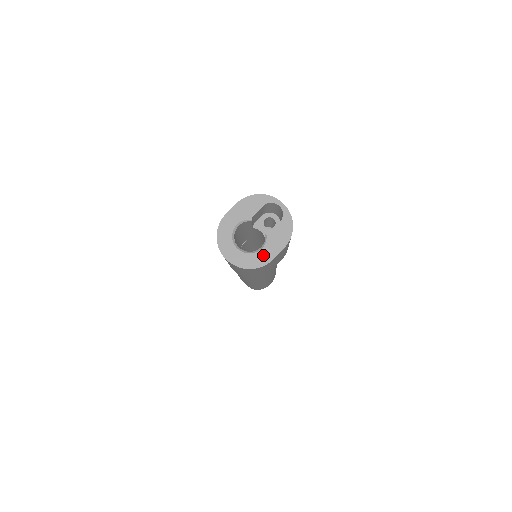
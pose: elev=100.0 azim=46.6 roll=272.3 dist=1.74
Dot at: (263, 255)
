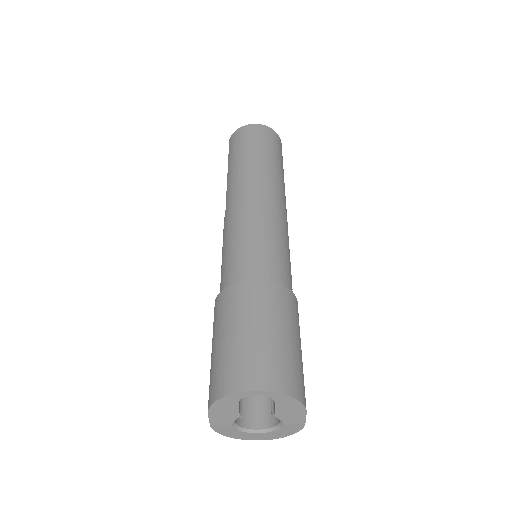
Dot at: (290, 427)
